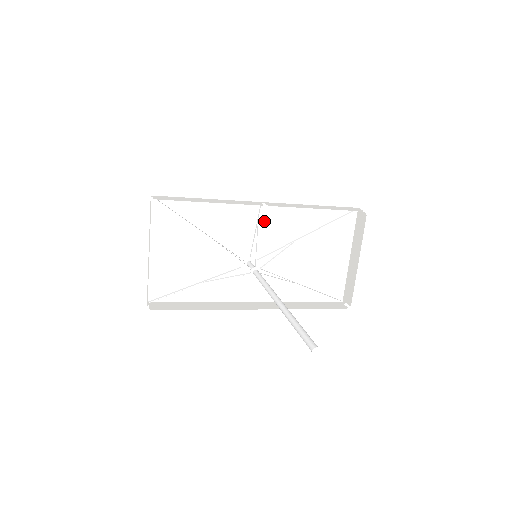
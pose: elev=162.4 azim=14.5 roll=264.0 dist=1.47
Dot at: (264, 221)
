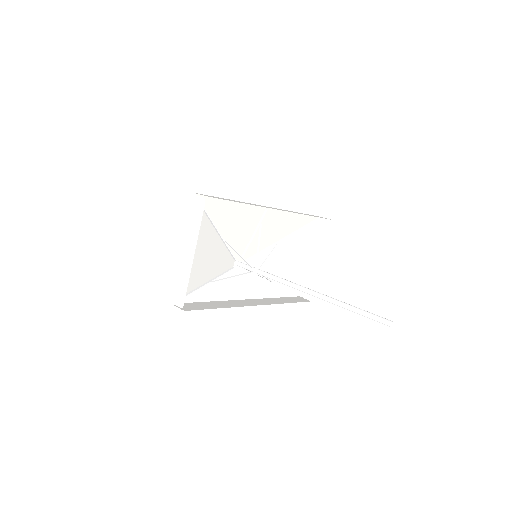
Dot at: (262, 224)
